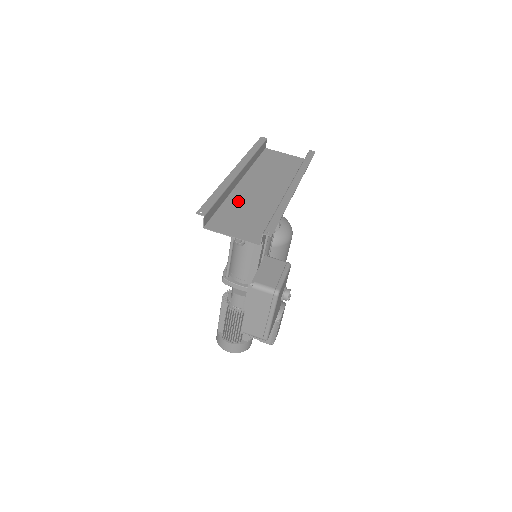
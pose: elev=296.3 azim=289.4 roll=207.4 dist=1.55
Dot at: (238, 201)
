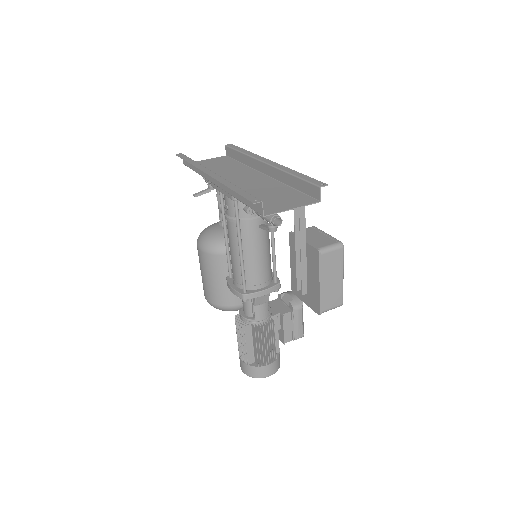
Dot at: occluded
